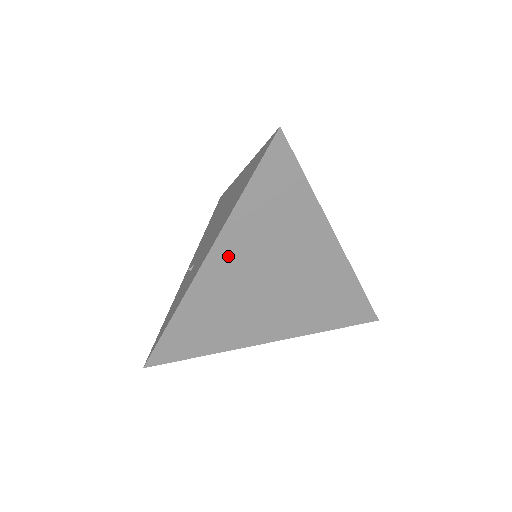
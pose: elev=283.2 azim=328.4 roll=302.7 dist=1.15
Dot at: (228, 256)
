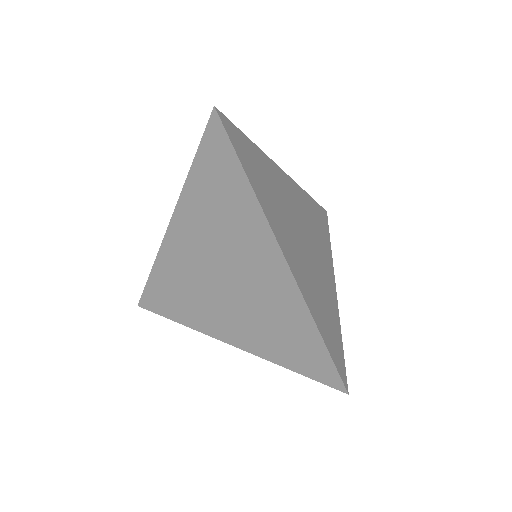
Dot at: (185, 229)
